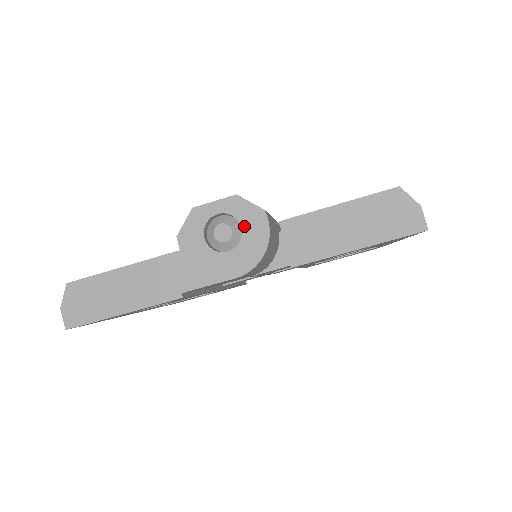
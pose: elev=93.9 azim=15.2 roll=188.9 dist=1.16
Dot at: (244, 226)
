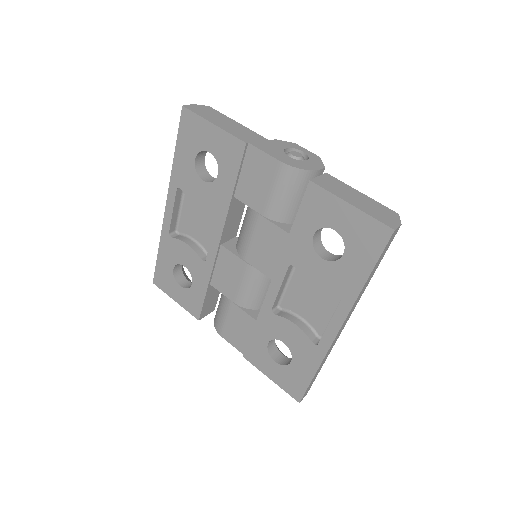
Dot at: (309, 161)
